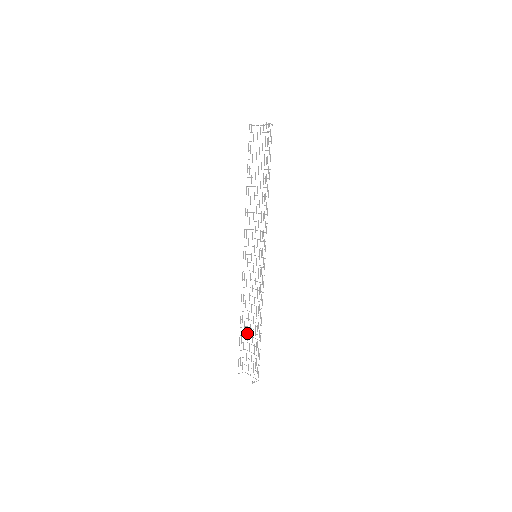
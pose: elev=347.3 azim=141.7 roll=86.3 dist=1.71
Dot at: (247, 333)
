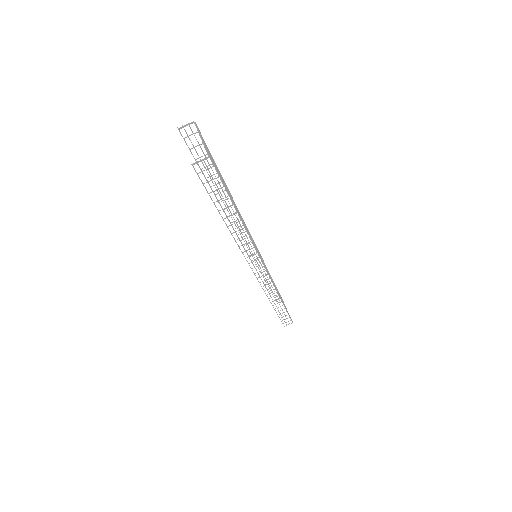
Dot at: occluded
